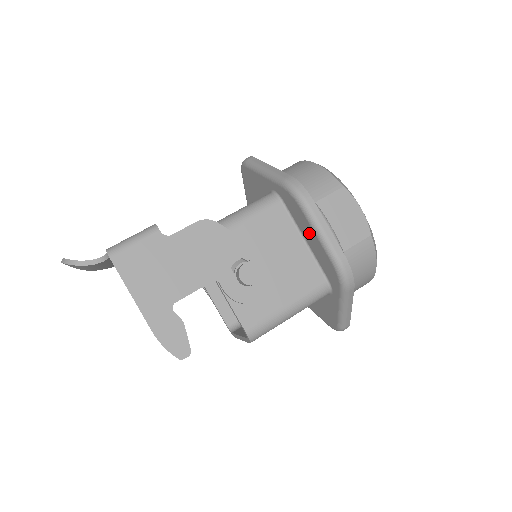
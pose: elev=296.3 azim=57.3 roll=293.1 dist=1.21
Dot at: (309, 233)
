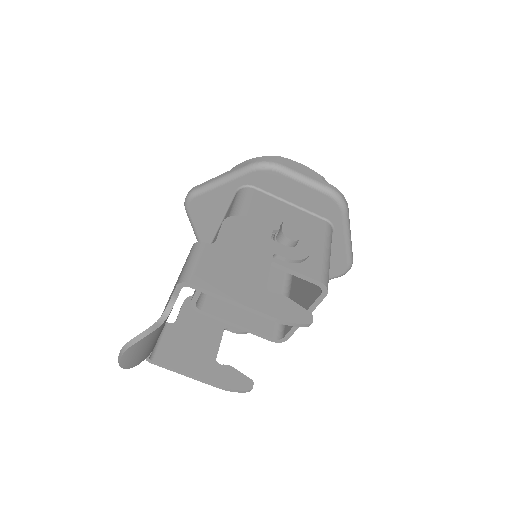
Dot at: (294, 190)
